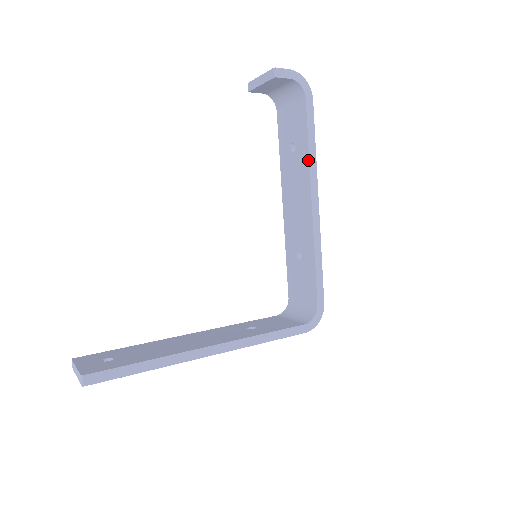
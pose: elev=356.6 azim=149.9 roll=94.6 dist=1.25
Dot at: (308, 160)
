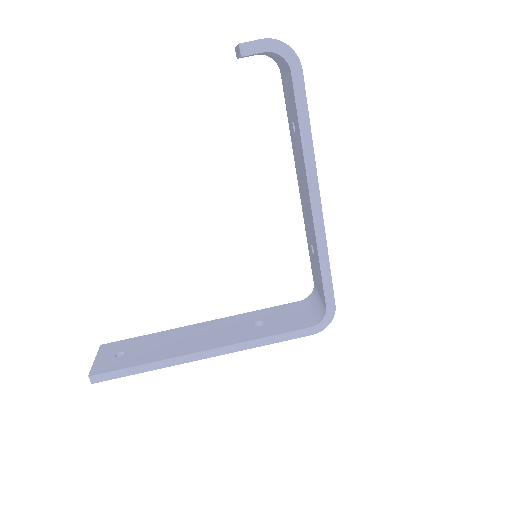
Dot at: (302, 151)
